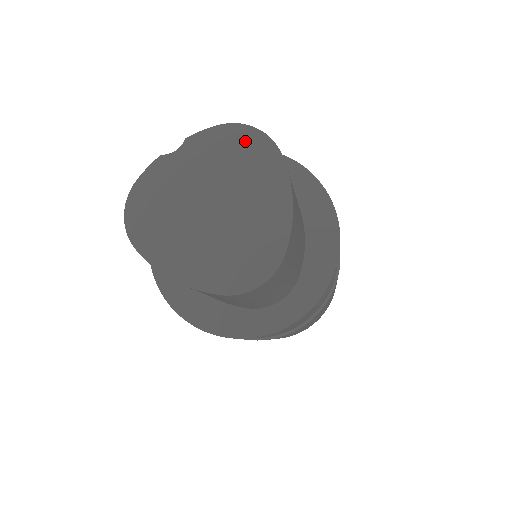
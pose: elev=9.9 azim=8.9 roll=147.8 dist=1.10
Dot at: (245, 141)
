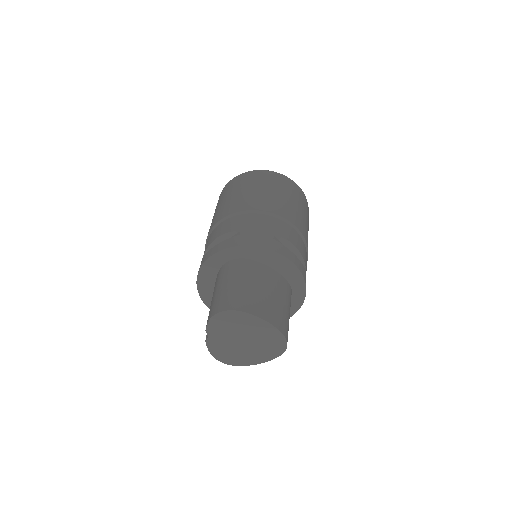
Dot at: (225, 317)
